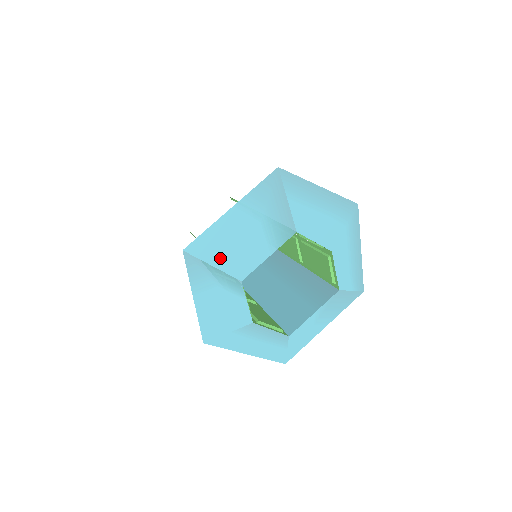
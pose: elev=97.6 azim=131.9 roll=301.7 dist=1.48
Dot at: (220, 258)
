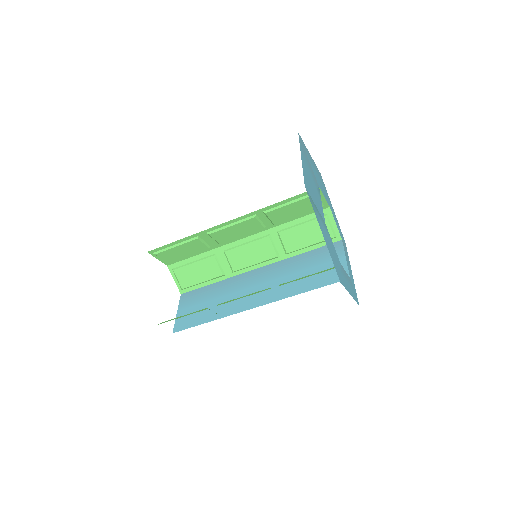
Dot at: (314, 199)
